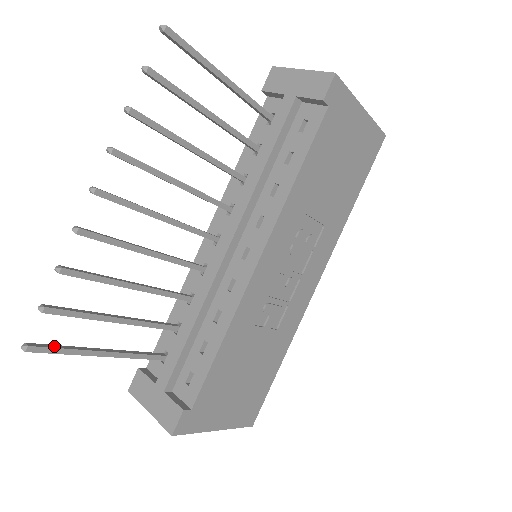
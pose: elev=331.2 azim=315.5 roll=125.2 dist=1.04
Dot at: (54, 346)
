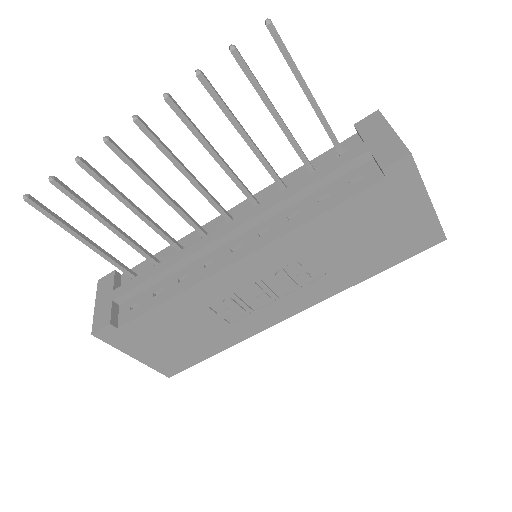
Dot at: (49, 211)
